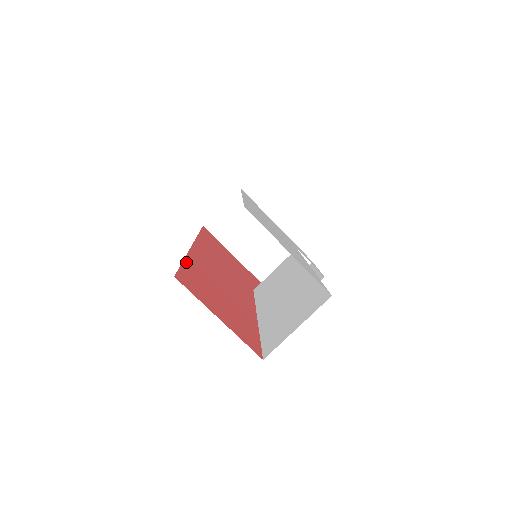
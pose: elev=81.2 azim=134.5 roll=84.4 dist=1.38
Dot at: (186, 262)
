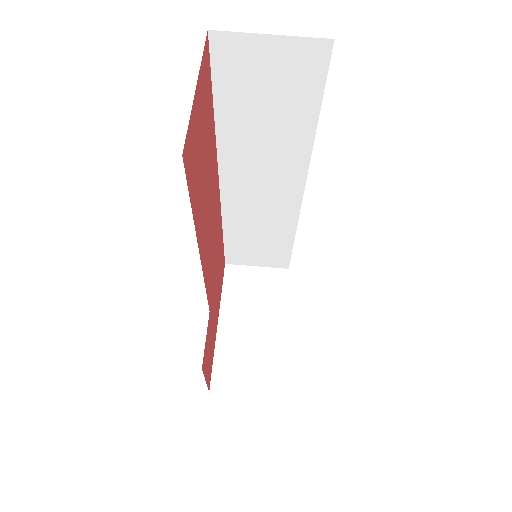
Dot at: (213, 114)
